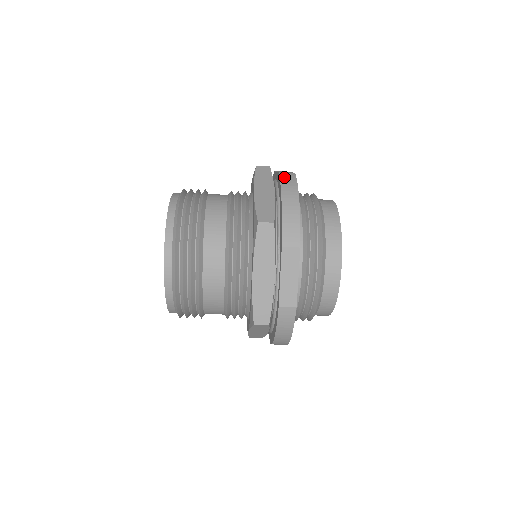
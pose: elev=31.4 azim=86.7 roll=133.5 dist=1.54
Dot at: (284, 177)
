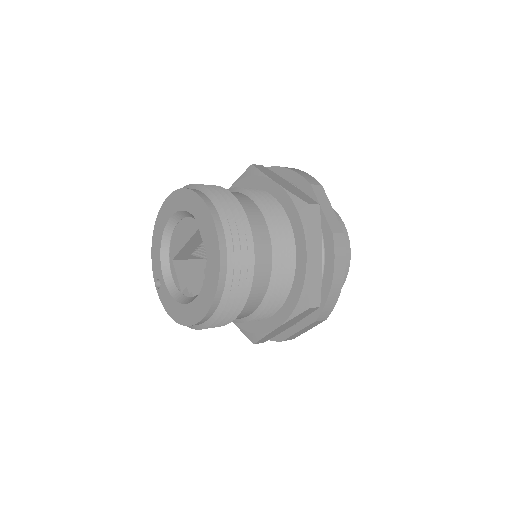
Dot at: (337, 246)
